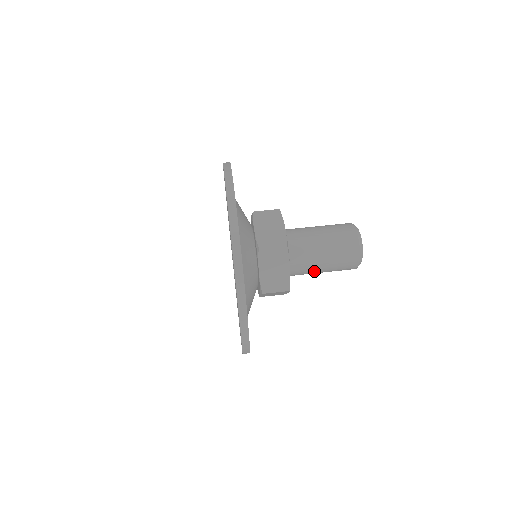
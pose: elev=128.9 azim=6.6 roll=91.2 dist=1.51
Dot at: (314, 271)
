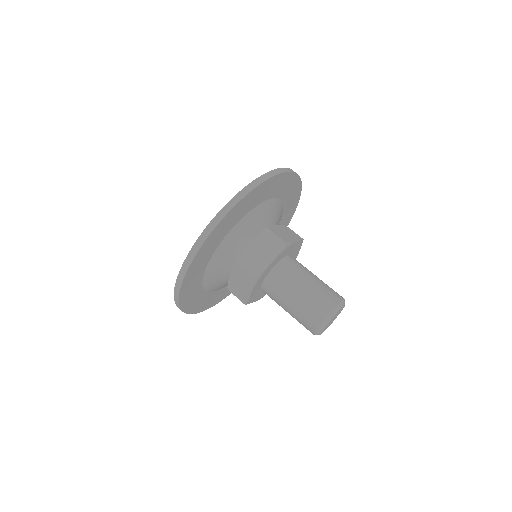
Dot at: (284, 297)
